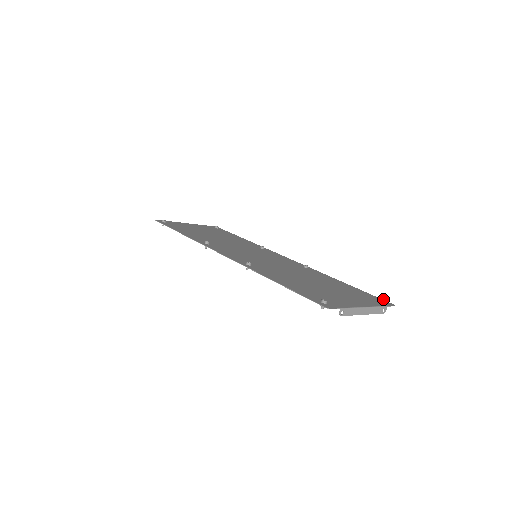
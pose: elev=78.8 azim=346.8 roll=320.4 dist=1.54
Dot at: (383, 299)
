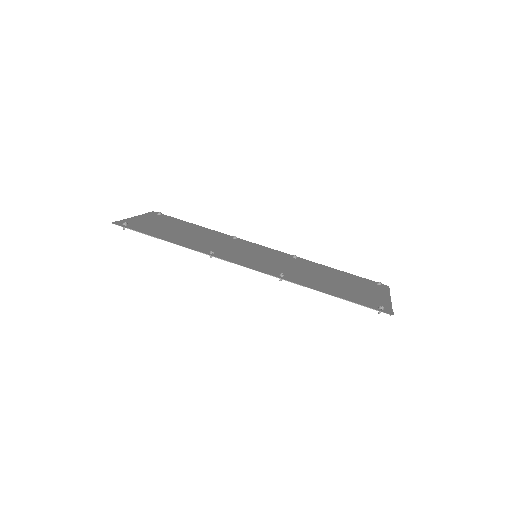
Dot at: (381, 283)
